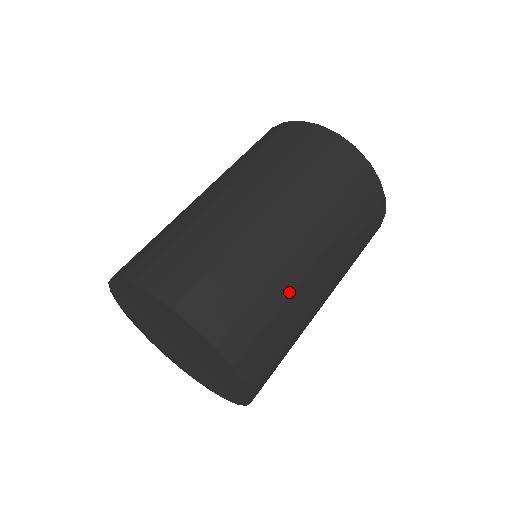
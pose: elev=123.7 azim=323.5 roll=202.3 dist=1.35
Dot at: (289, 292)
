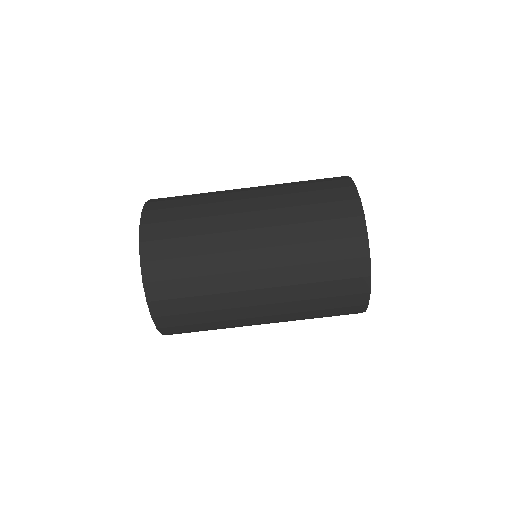
Dot at: (228, 326)
